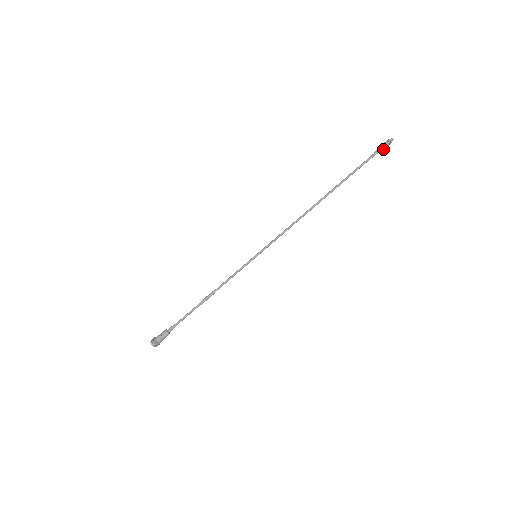
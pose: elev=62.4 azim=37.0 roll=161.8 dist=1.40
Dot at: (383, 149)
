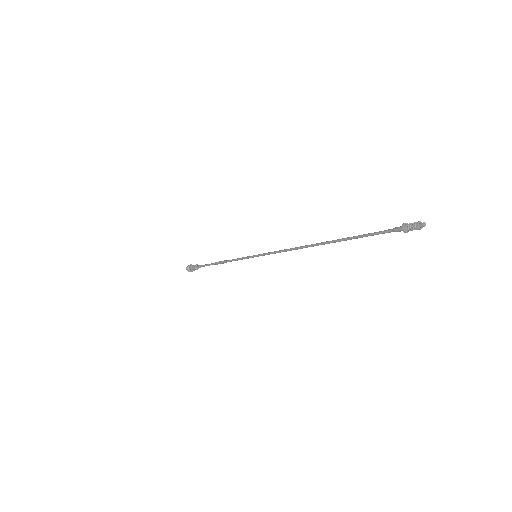
Dot at: (405, 231)
